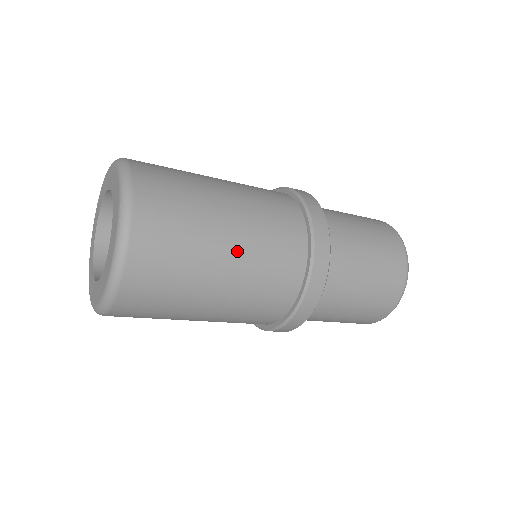
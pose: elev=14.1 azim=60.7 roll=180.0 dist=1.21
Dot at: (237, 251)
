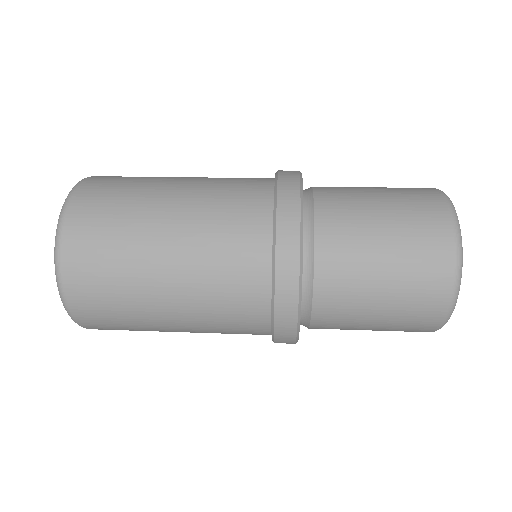
Dot at: (176, 274)
